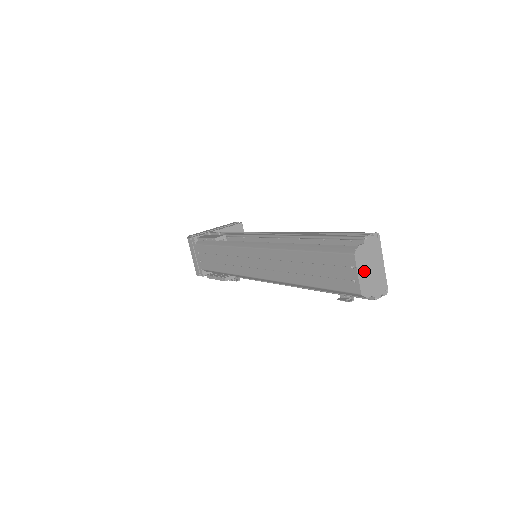
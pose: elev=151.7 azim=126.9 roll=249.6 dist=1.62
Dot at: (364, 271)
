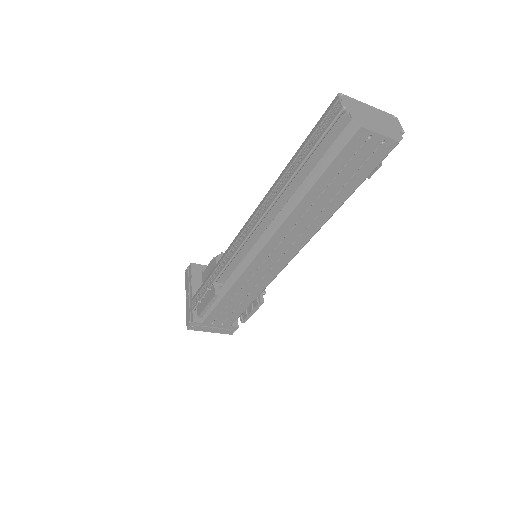
Dot at: (377, 127)
